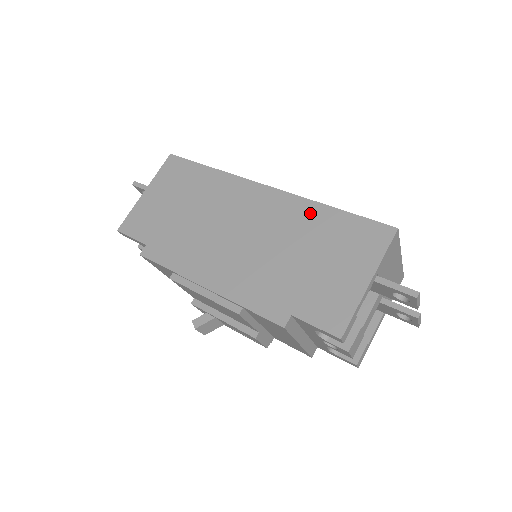
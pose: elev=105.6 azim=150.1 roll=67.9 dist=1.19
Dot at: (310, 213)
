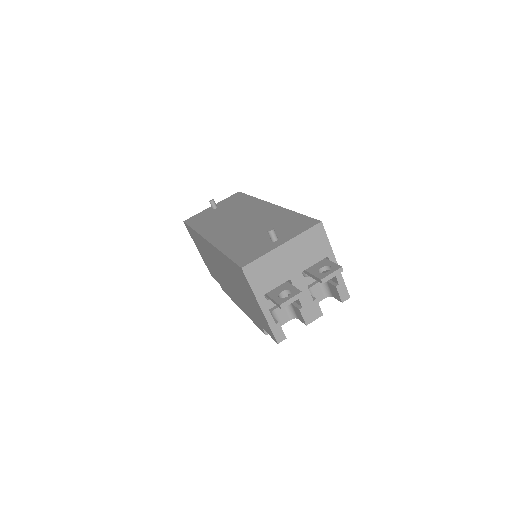
Dot at: (223, 259)
